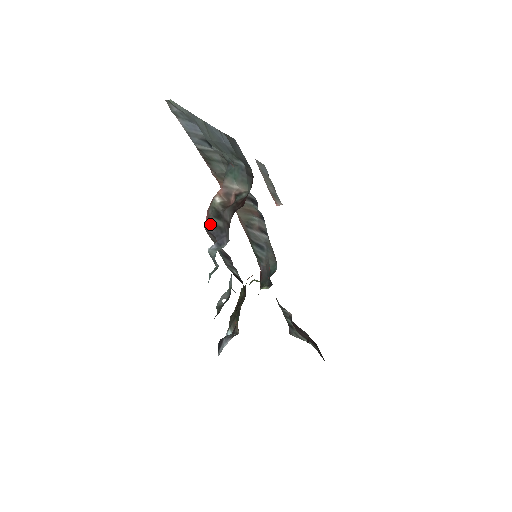
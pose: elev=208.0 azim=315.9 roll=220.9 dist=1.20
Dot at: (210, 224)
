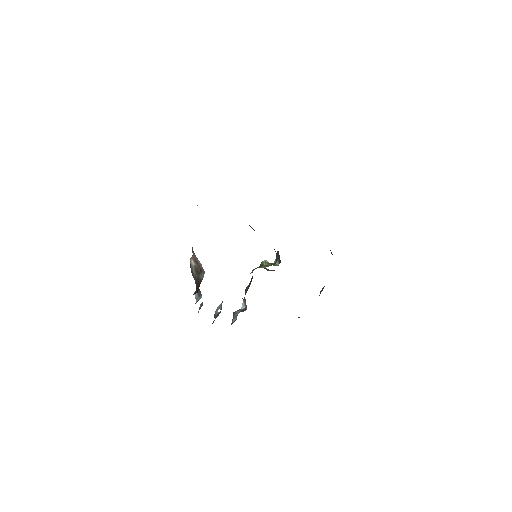
Dot at: (193, 276)
